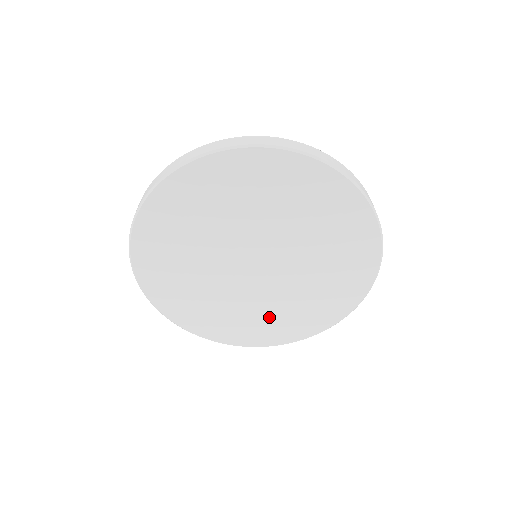
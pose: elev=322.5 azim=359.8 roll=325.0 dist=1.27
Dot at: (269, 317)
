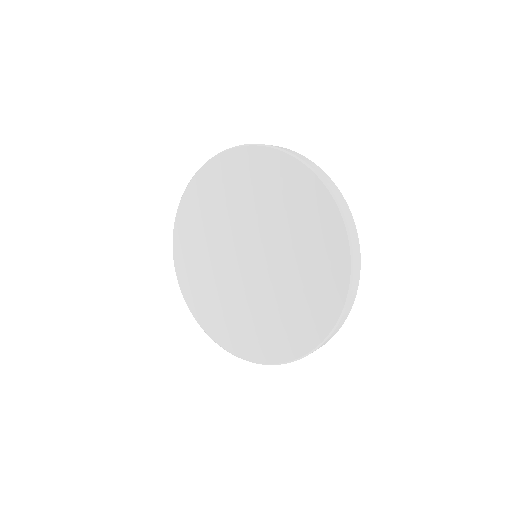
Dot at: (219, 304)
